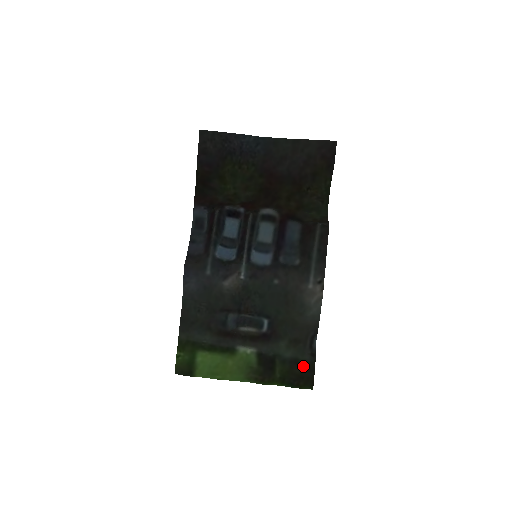
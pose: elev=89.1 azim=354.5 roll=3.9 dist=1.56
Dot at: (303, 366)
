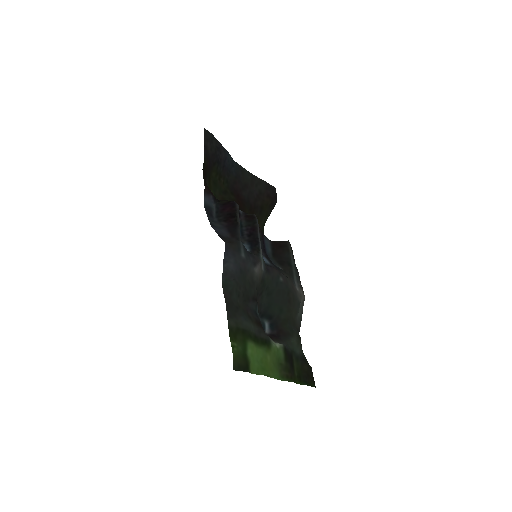
Dot at: (308, 363)
